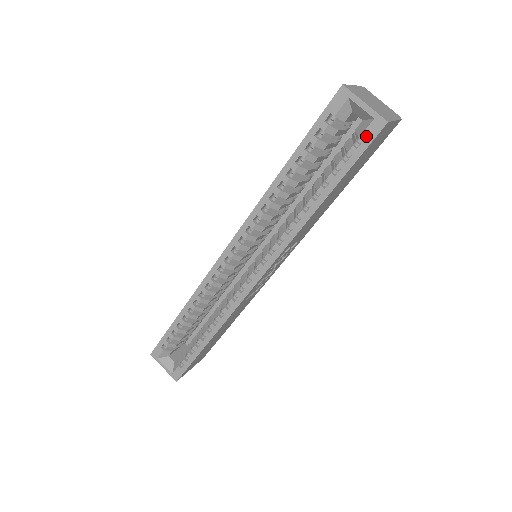
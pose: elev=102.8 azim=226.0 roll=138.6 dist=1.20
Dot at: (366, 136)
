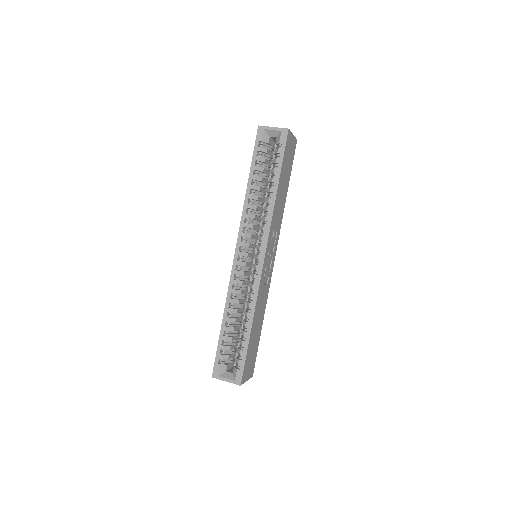
Dot at: (282, 141)
